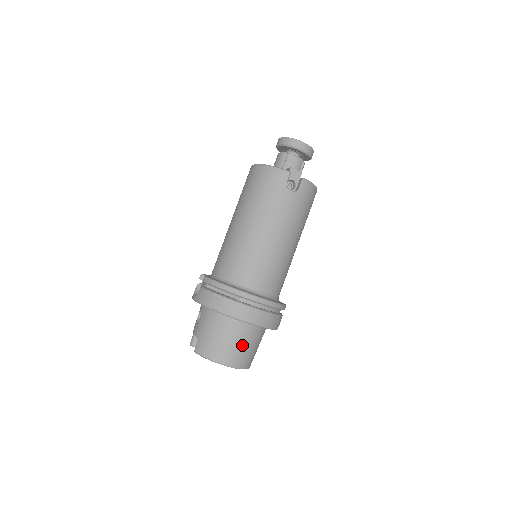
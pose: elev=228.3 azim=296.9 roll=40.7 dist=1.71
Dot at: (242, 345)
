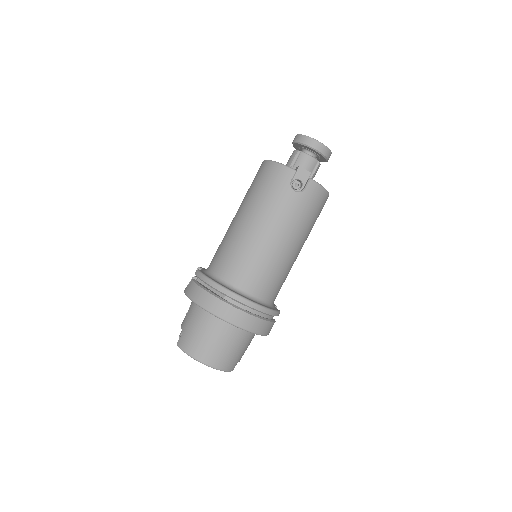
Dot at: (223, 345)
